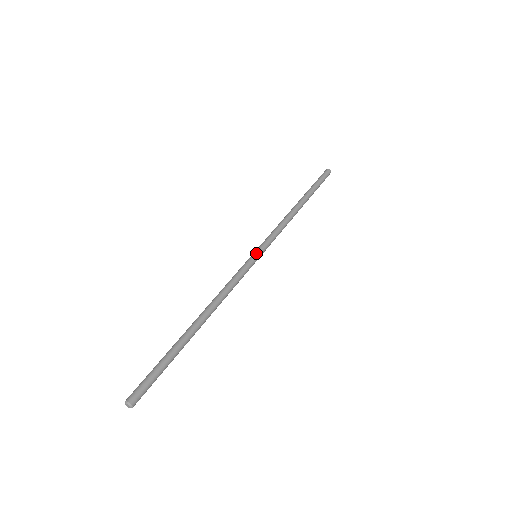
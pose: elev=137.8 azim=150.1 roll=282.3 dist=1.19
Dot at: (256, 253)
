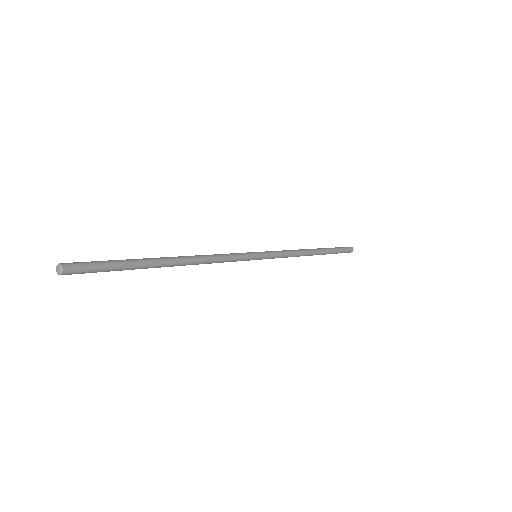
Dot at: (258, 252)
